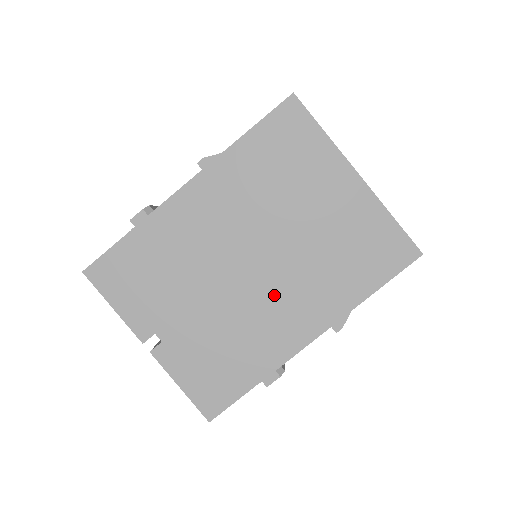
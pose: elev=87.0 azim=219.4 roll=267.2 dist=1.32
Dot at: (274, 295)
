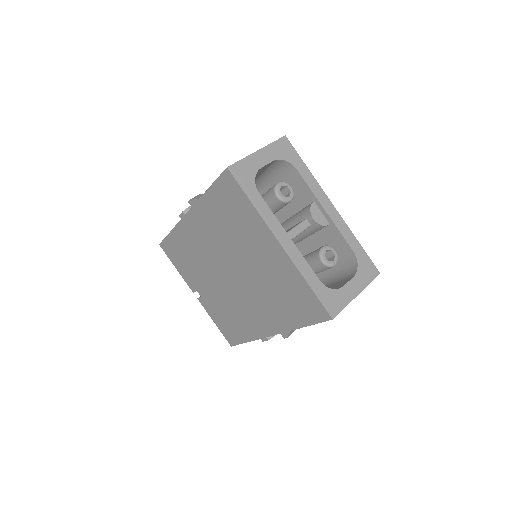
Dot at: (246, 299)
